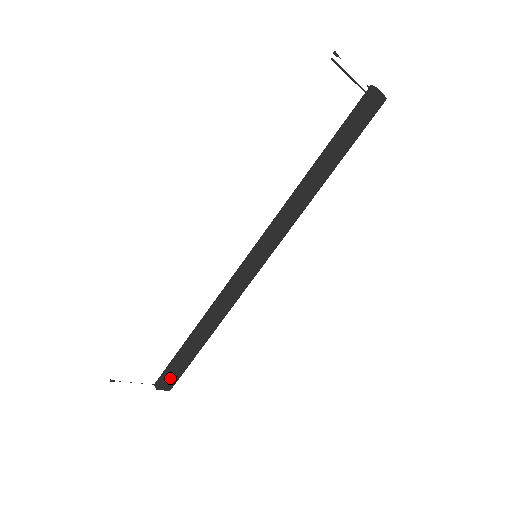
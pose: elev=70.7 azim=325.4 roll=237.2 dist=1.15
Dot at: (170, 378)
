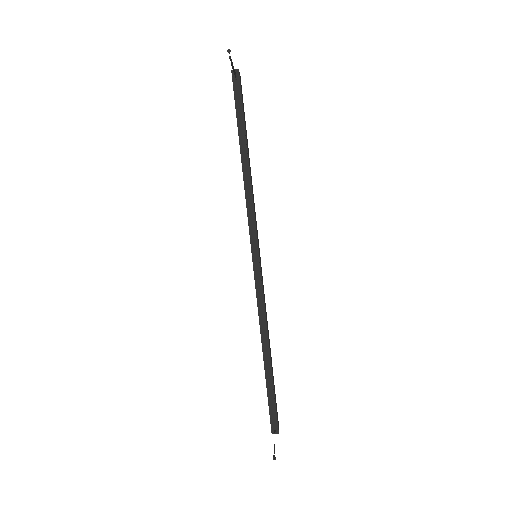
Dot at: occluded
